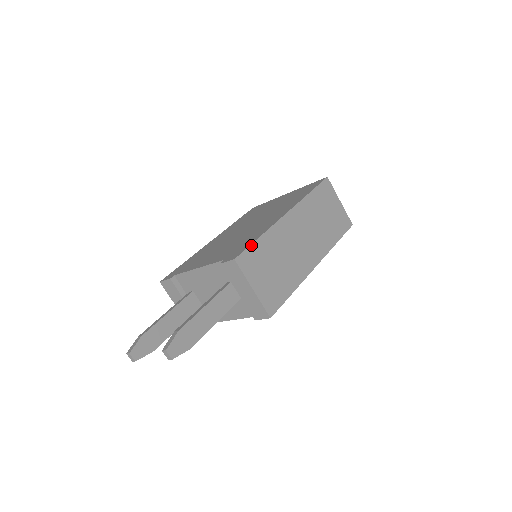
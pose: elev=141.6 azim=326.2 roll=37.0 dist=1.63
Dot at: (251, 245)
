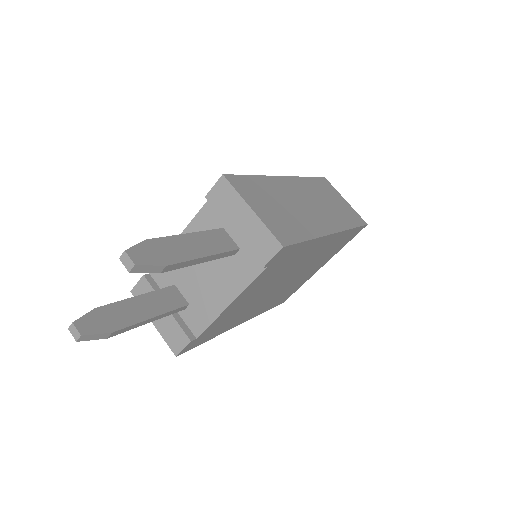
Dot at: (244, 175)
